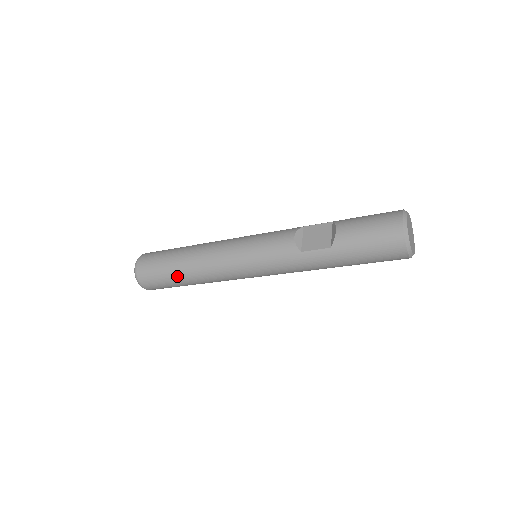
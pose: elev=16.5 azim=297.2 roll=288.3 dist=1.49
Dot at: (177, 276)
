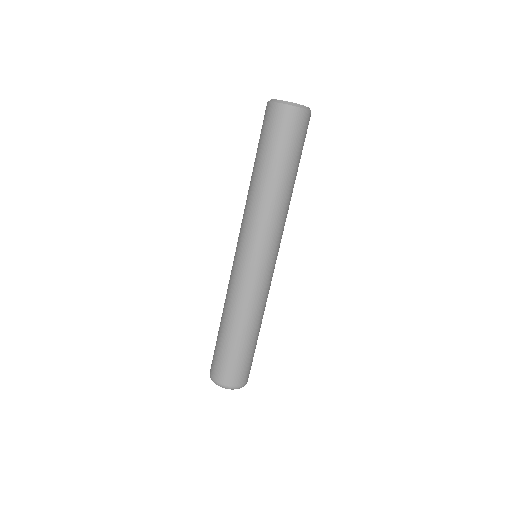
Dot at: occluded
